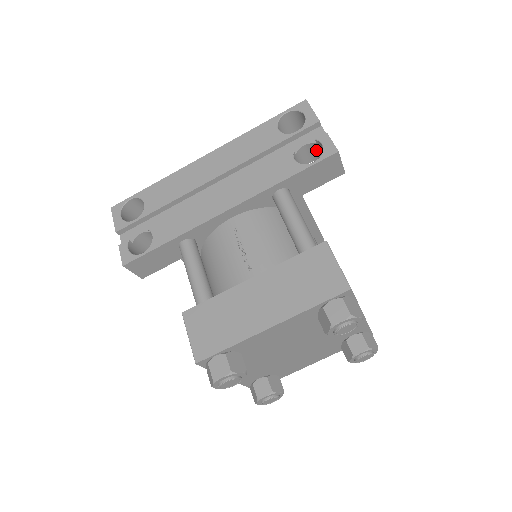
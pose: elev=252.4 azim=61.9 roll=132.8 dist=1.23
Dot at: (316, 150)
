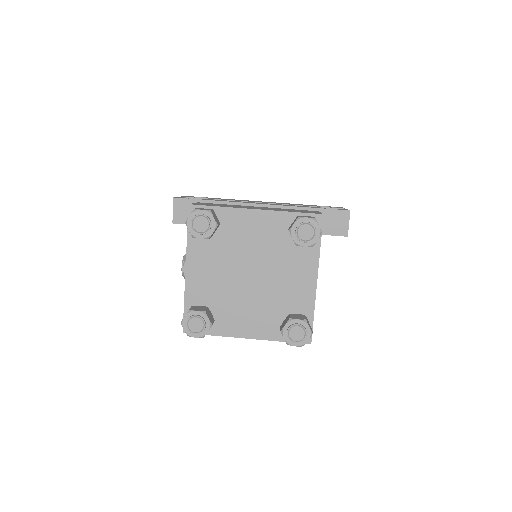
Dot at: occluded
